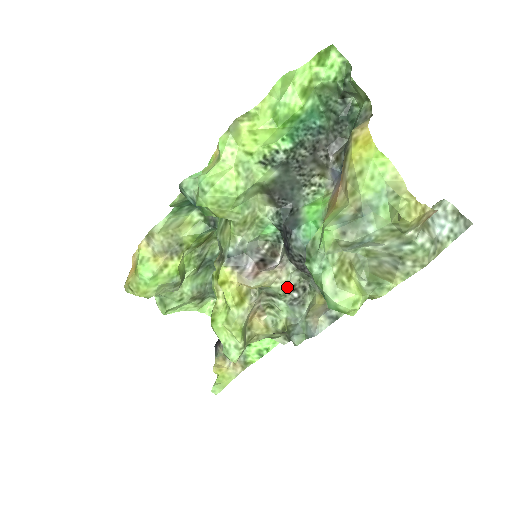
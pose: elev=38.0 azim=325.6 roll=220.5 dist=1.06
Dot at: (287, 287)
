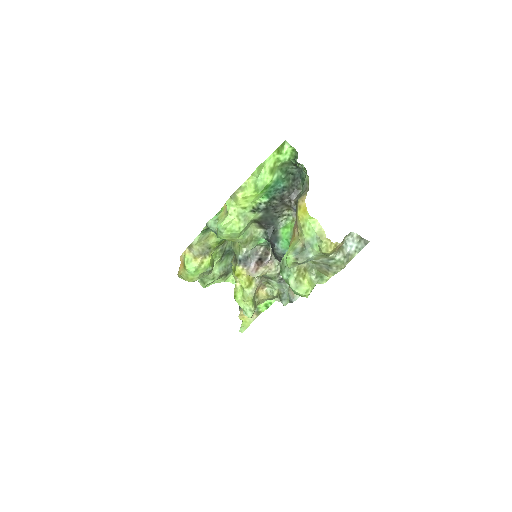
Dot at: (276, 273)
